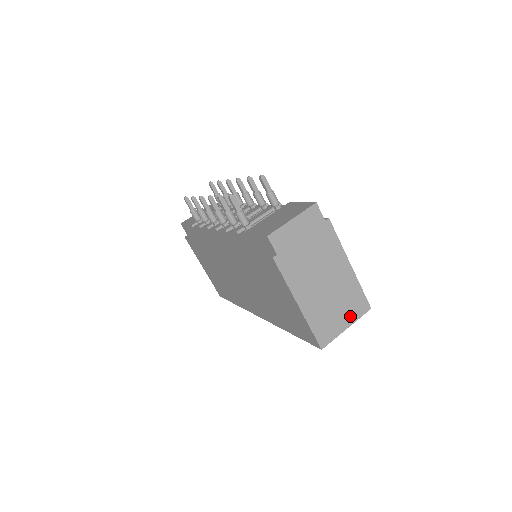
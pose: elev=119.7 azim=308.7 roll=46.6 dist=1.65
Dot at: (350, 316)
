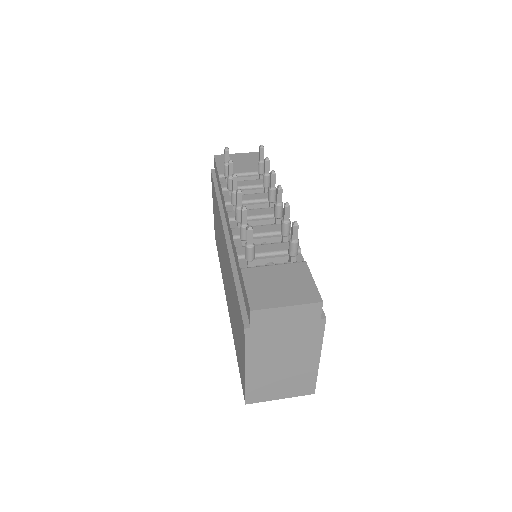
Dot at: (290, 392)
